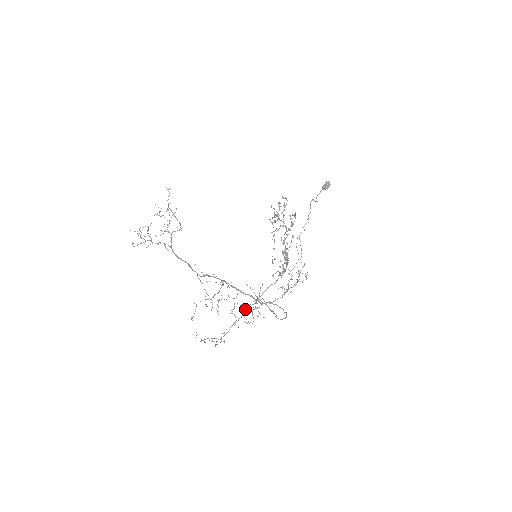
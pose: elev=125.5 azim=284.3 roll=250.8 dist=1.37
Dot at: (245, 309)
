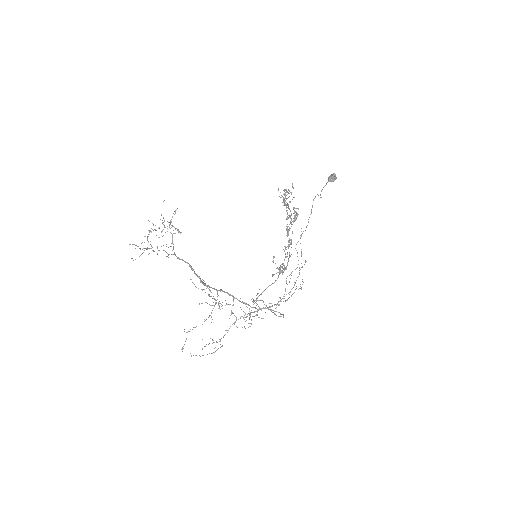
Dot at: occluded
